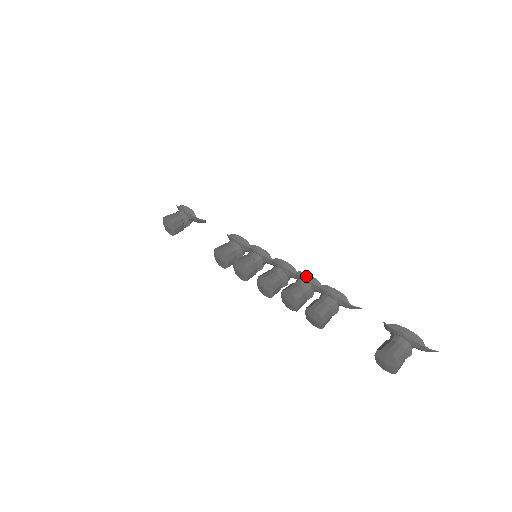
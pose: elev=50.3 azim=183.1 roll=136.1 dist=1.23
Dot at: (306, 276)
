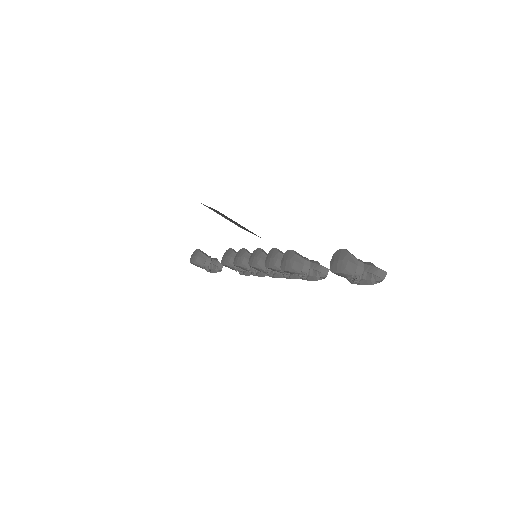
Dot at: occluded
